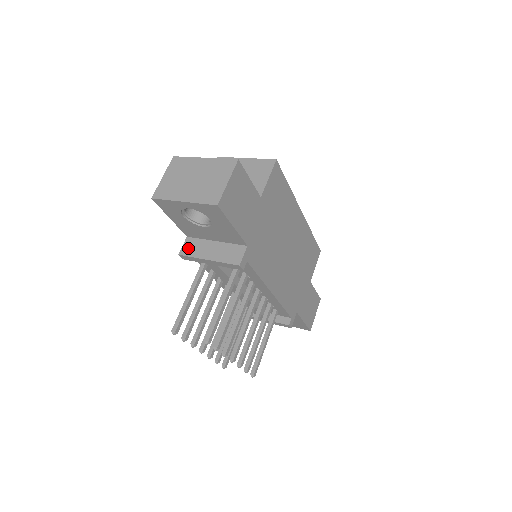
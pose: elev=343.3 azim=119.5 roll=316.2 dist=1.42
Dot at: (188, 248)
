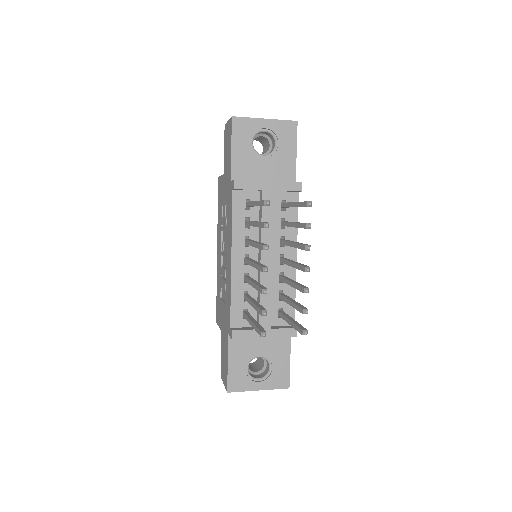
Dot at: occluded
